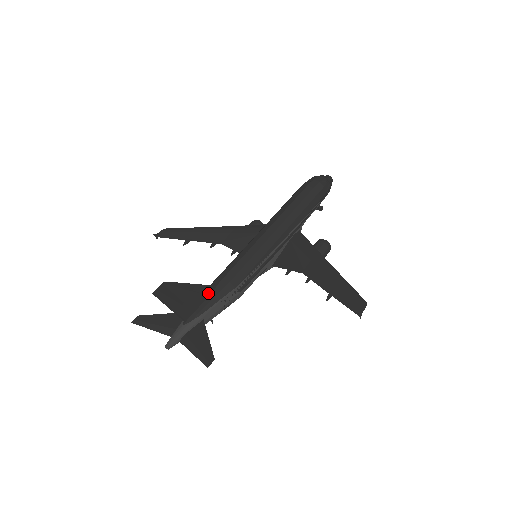
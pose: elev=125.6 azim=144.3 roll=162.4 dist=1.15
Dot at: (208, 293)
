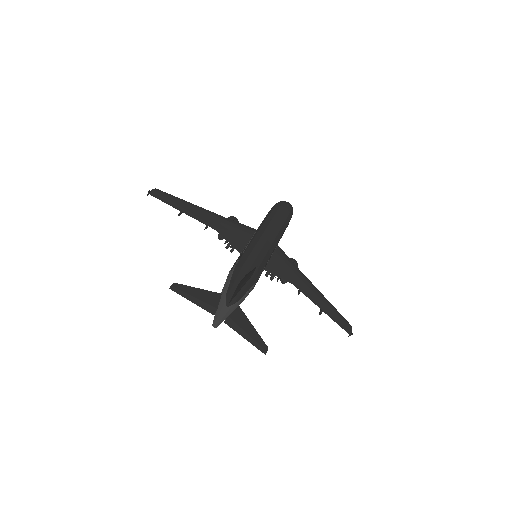
Dot at: occluded
